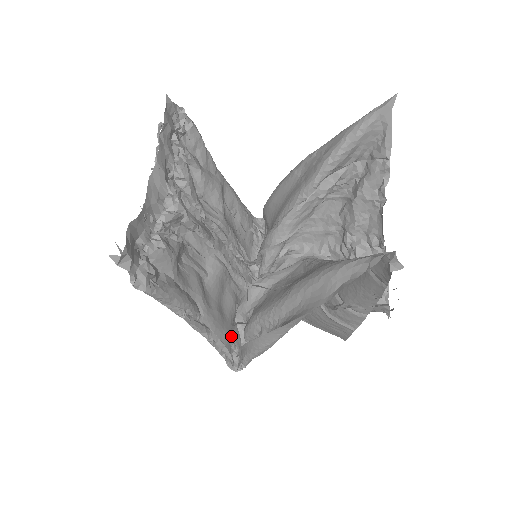
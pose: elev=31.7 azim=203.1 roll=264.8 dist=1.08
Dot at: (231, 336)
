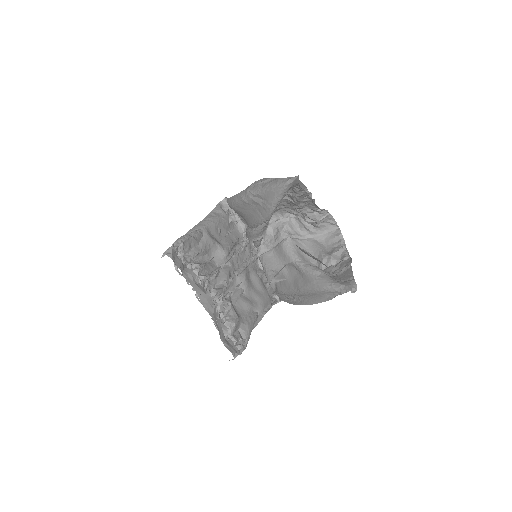
Dot at: (270, 296)
